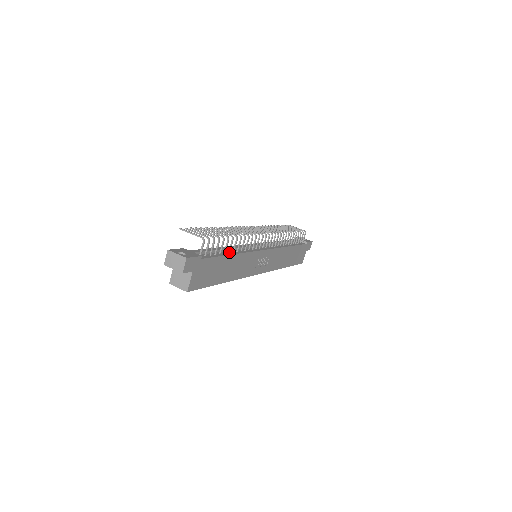
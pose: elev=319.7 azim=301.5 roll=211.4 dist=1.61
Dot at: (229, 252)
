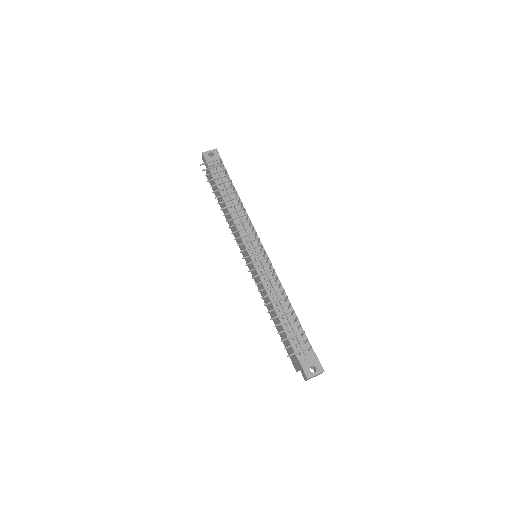
Dot at: (289, 308)
